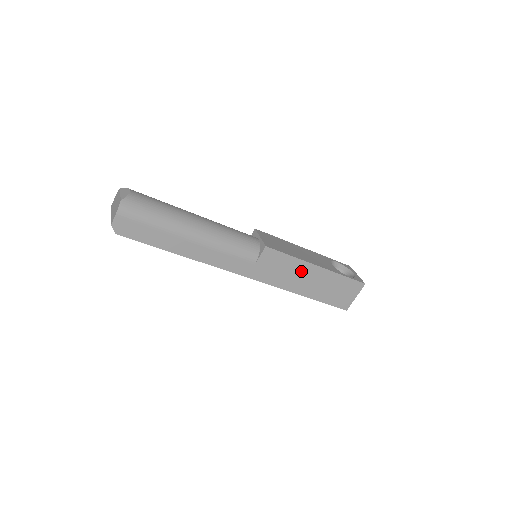
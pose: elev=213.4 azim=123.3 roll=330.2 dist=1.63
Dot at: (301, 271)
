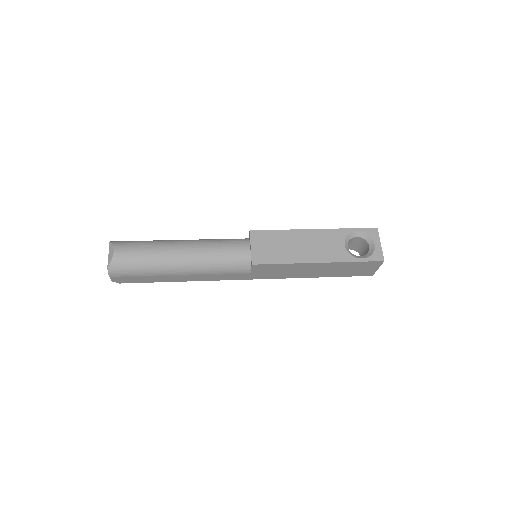
Dot at: (301, 268)
